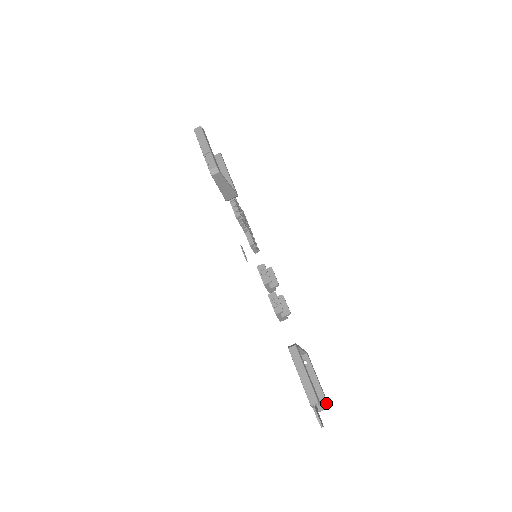
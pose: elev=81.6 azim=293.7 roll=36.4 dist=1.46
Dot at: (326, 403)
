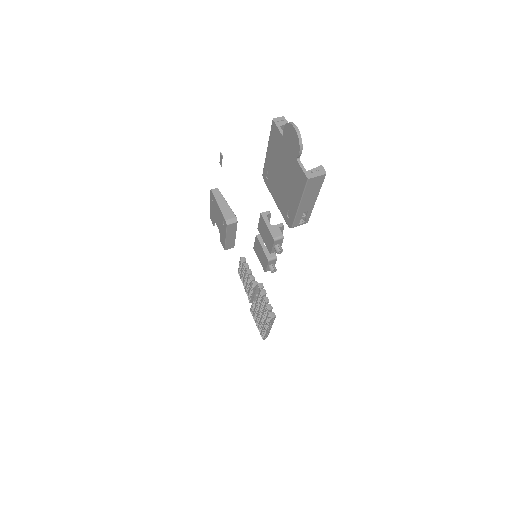
Dot at: occluded
